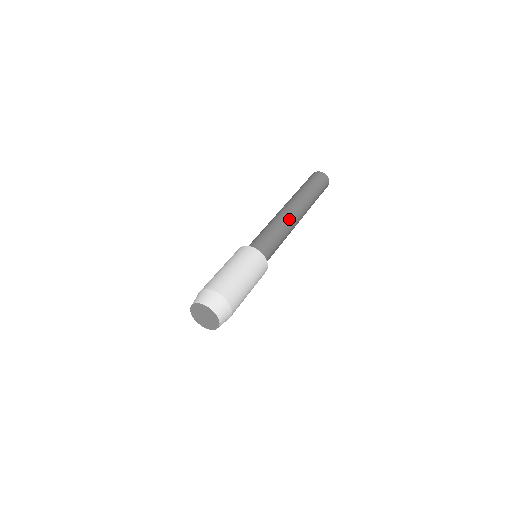
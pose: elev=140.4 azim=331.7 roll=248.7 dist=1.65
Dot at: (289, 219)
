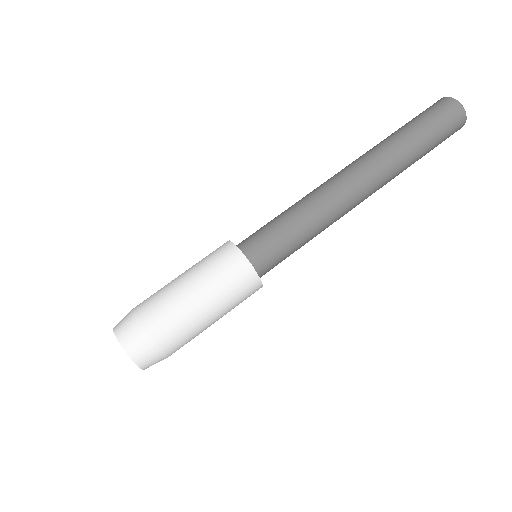
Dot at: (335, 193)
